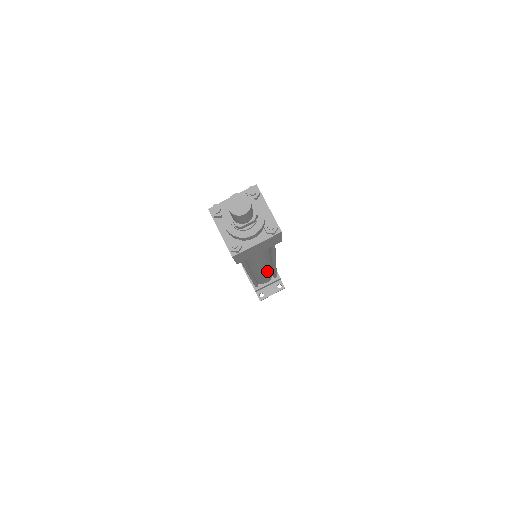
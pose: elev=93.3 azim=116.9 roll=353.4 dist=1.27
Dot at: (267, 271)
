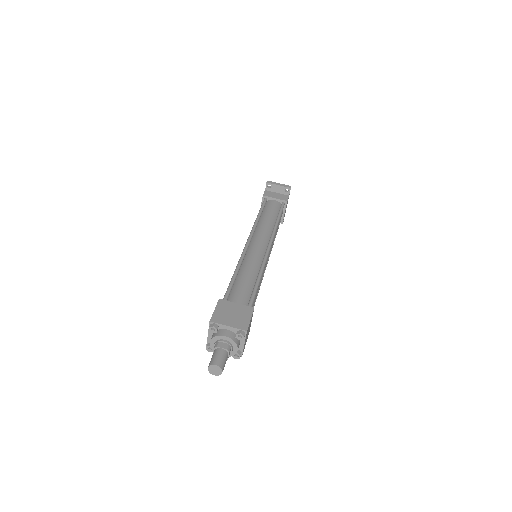
Dot at: occluded
